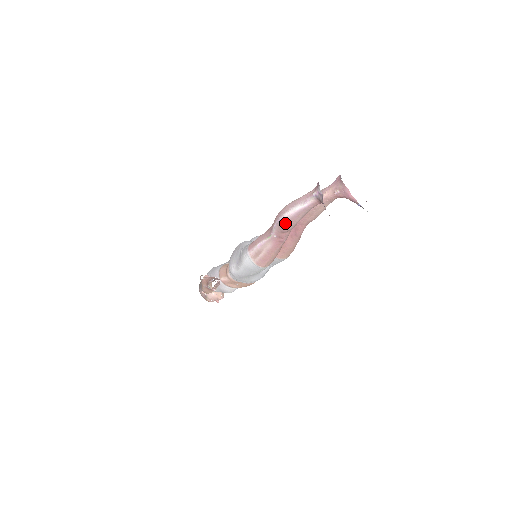
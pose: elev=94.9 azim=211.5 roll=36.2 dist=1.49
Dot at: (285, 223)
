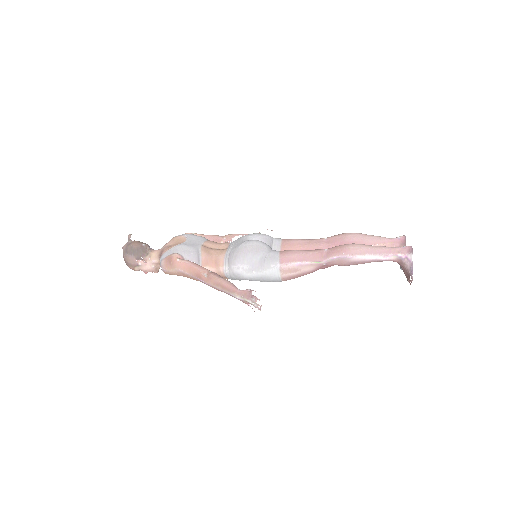
Dot at: (351, 262)
